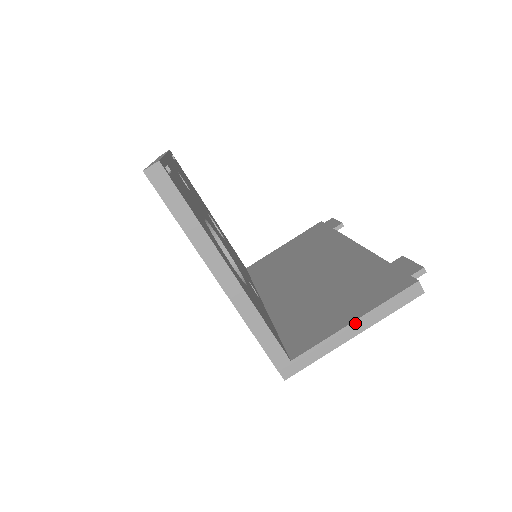
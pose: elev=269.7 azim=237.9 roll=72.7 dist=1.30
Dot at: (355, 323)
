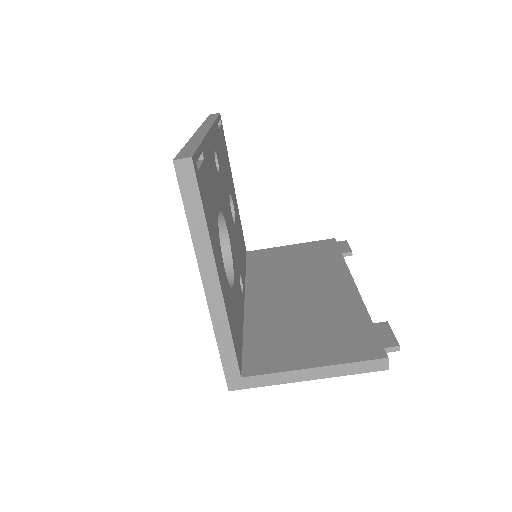
Dot at: (313, 370)
